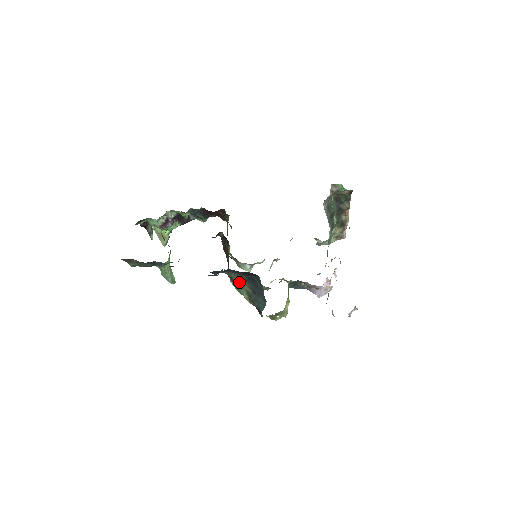
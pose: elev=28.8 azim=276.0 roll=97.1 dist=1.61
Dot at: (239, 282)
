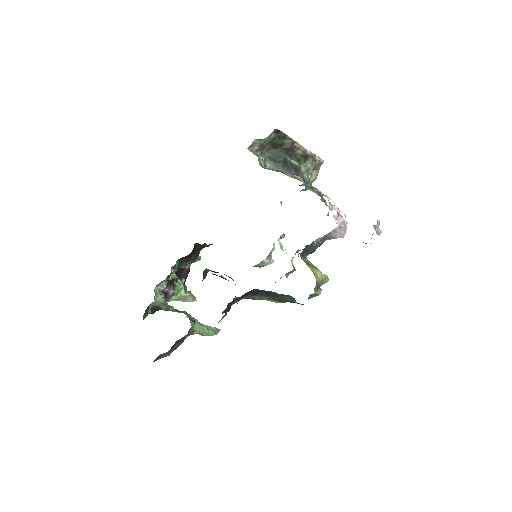
Dot at: (254, 298)
